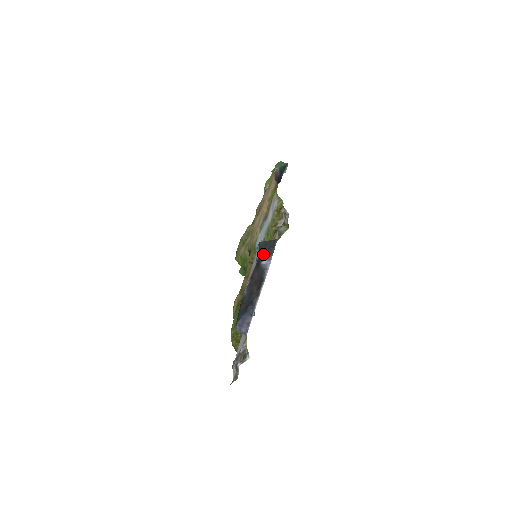
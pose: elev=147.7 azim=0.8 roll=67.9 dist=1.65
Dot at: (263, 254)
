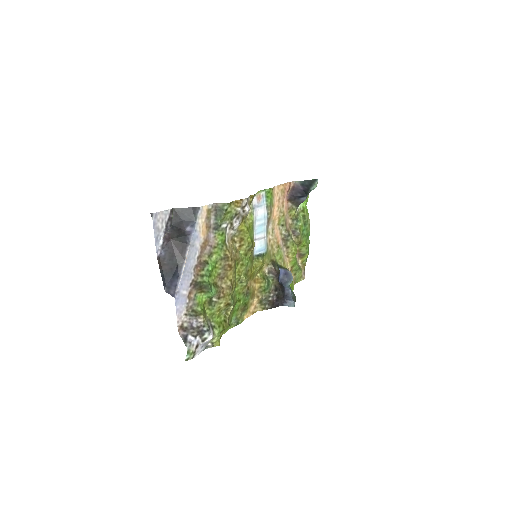
Dot at: (184, 221)
